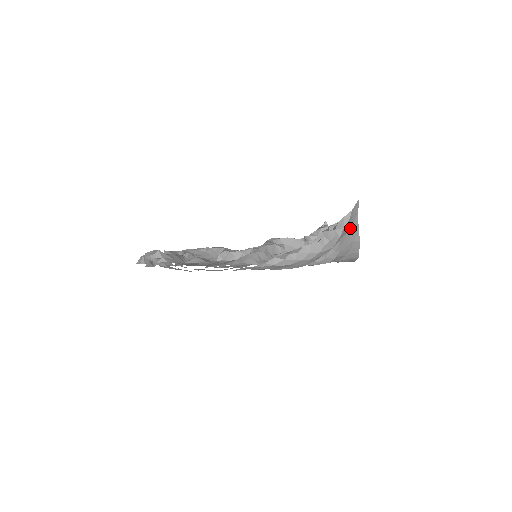
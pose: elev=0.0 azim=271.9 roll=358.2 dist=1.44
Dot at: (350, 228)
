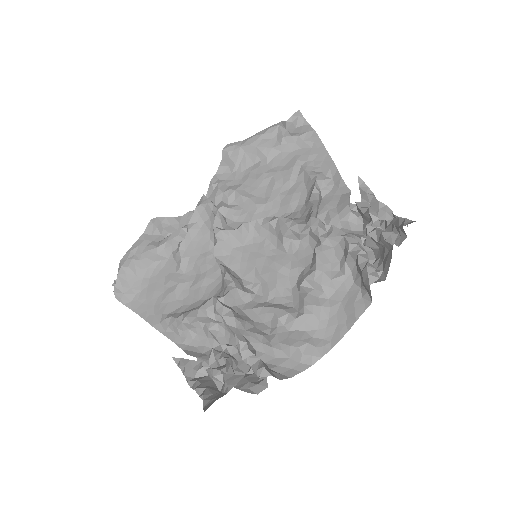
Dot at: occluded
